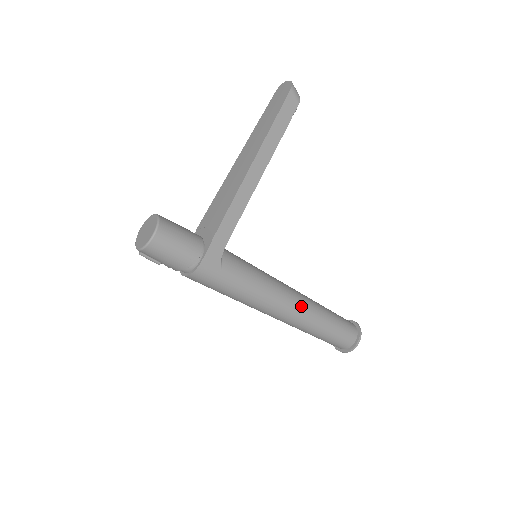
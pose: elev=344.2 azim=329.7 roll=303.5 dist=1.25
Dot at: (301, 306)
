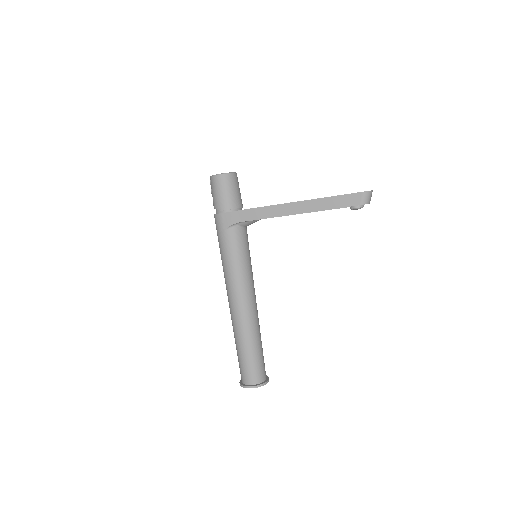
Dot at: (243, 311)
